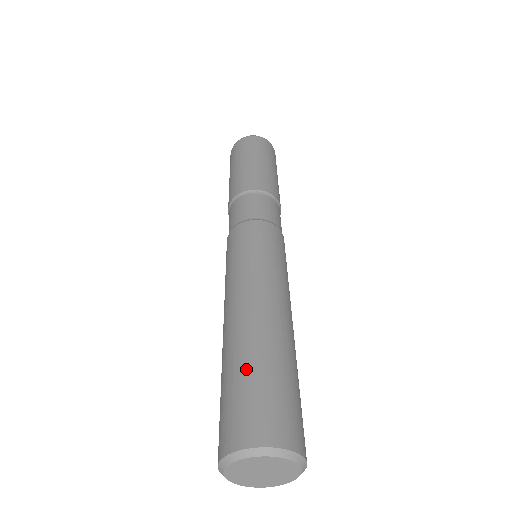
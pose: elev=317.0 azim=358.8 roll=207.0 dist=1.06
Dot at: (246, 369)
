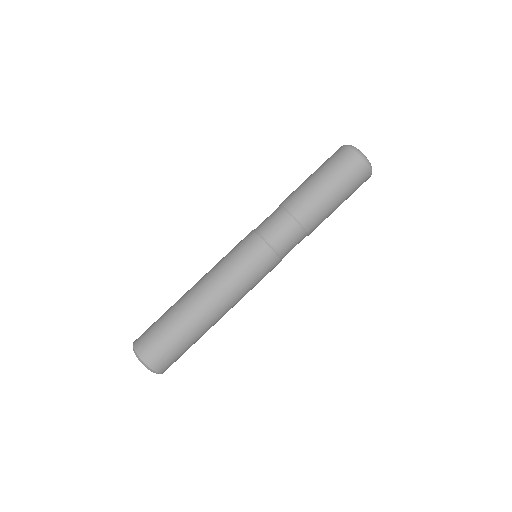
Dot at: (176, 334)
